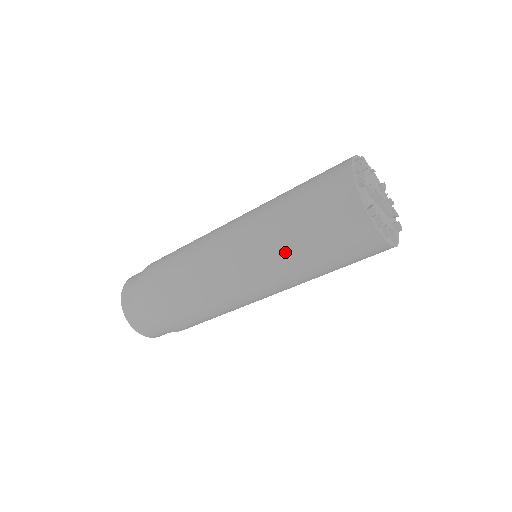
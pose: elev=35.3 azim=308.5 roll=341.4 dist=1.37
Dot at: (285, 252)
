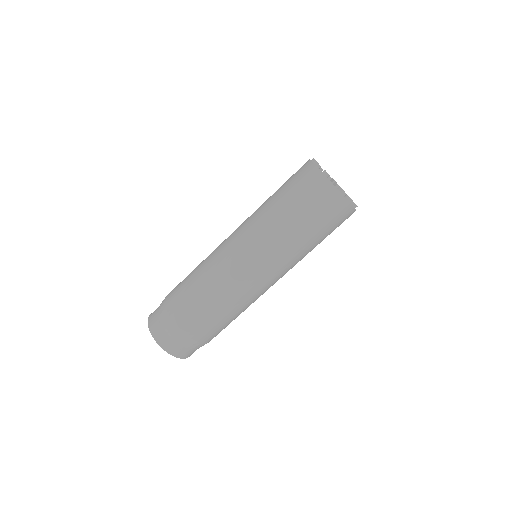
Dot at: (273, 221)
